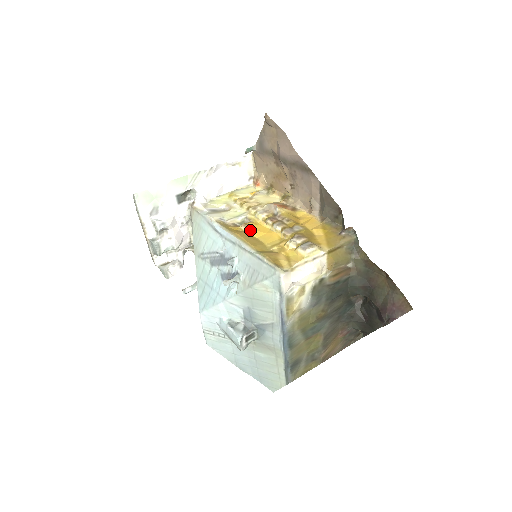
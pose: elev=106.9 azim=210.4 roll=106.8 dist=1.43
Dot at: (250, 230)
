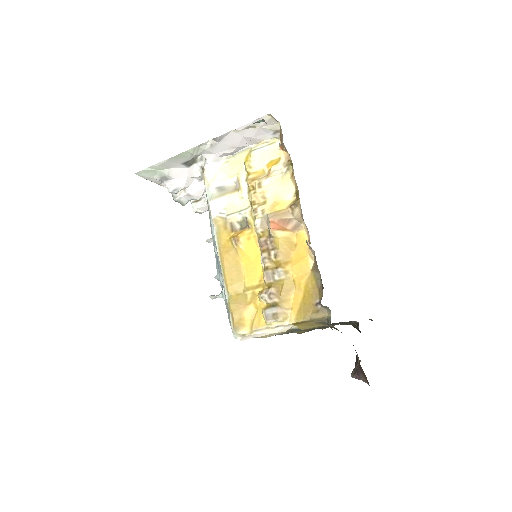
Dot at: (239, 249)
